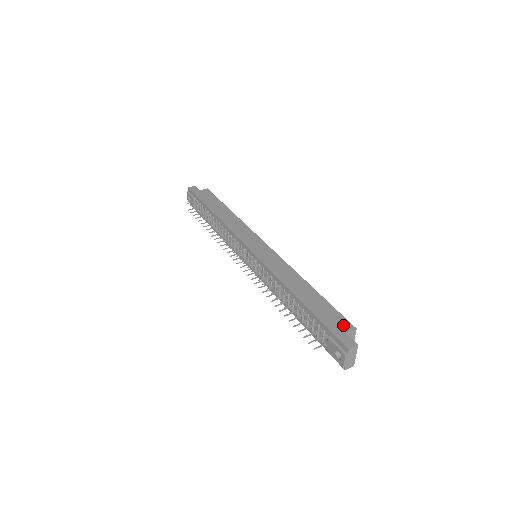
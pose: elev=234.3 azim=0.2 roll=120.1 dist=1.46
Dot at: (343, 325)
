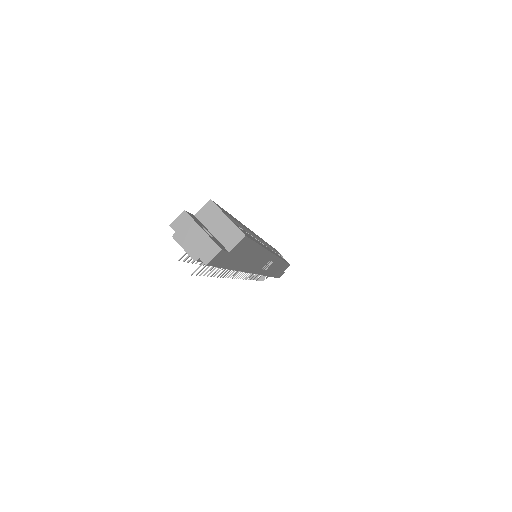
Dot at: occluded
